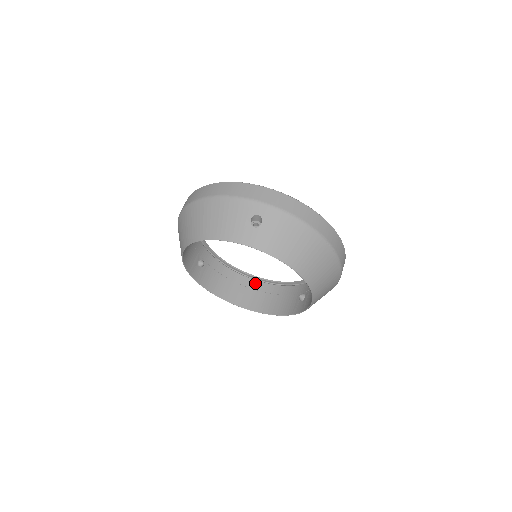
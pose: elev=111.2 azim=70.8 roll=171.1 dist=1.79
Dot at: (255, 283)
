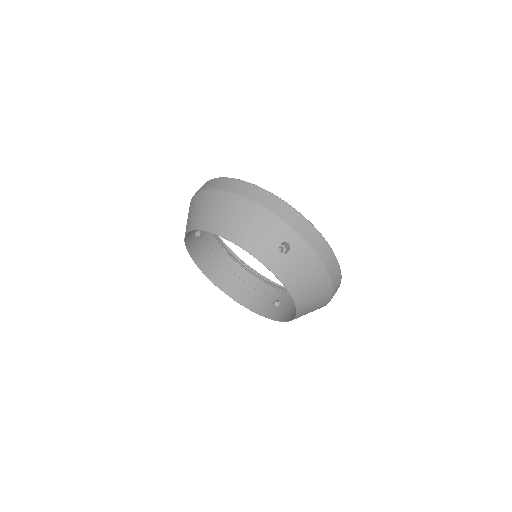
Dot at: (236, 266)
